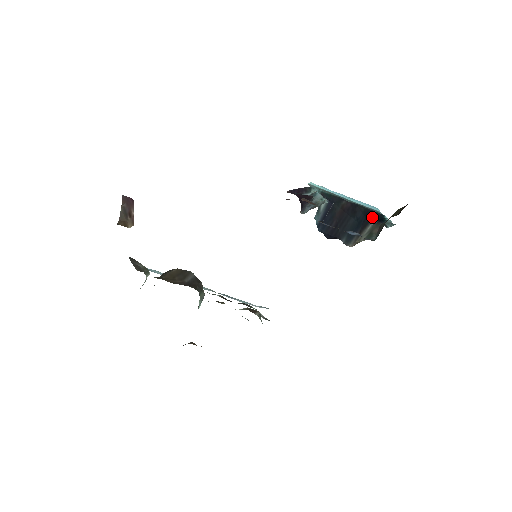
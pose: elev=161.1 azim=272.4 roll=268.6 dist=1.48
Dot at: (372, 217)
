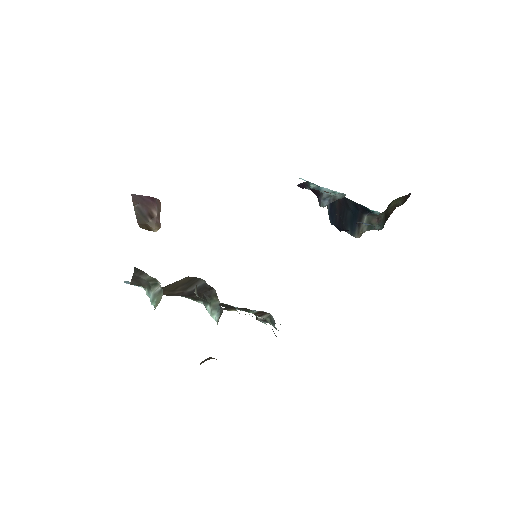
Dot at: (362, 209)
